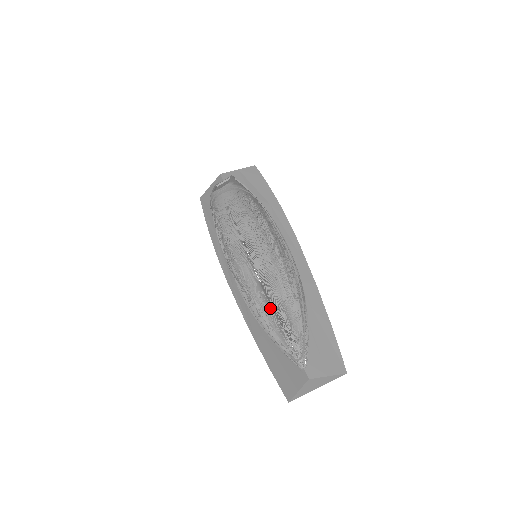
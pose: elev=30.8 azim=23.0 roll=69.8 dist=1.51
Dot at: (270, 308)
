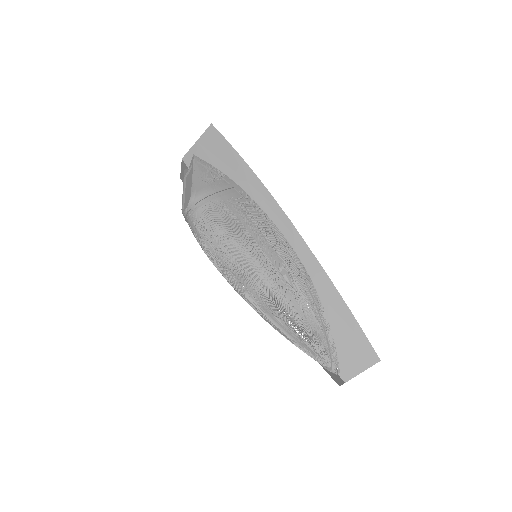
Dot at: (285, 332)
